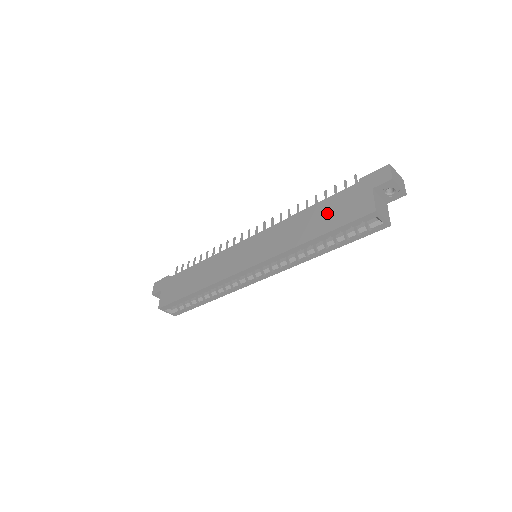
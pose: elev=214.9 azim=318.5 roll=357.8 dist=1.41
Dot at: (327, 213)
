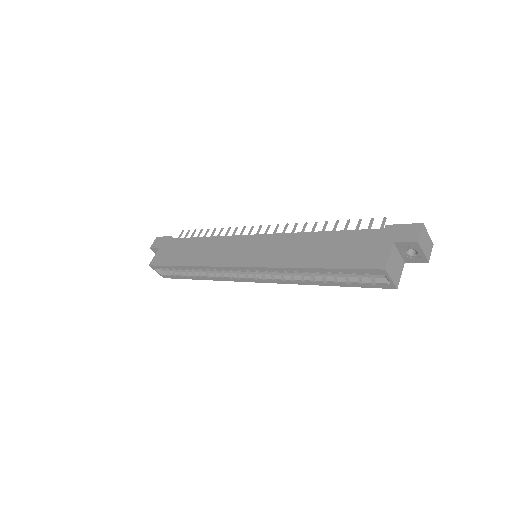
Dot at: (338, 247)
